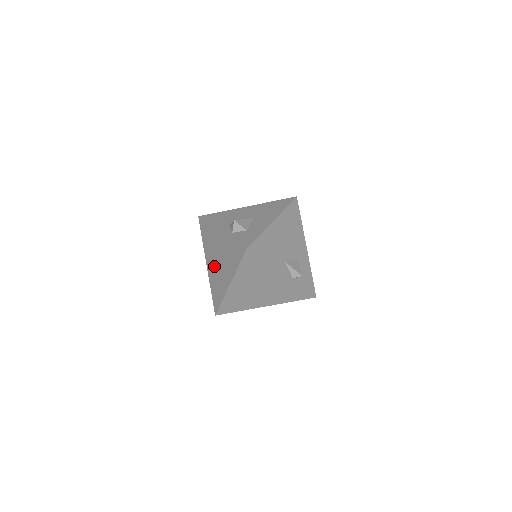
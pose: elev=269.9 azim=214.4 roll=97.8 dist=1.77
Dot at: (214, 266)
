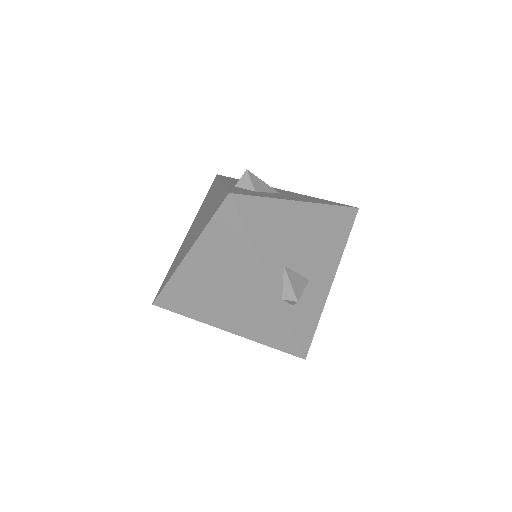
Dot at: (191, 233)
